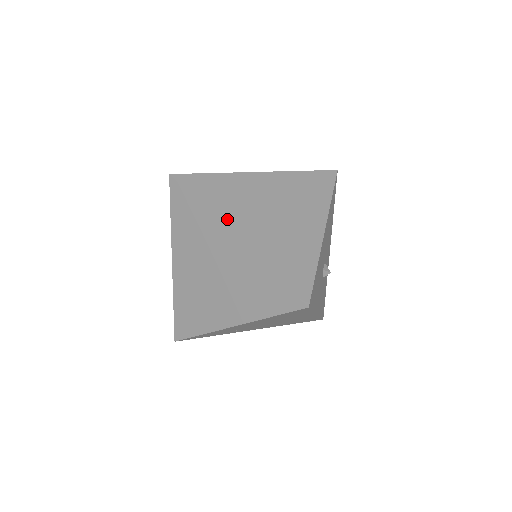
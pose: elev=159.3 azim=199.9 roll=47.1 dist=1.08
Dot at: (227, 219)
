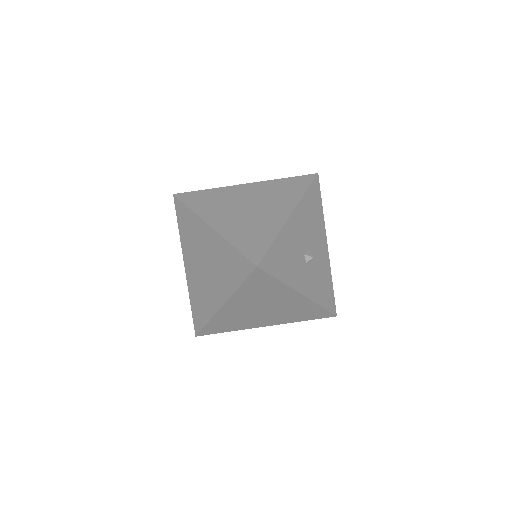
Dot at: (208, 216)
